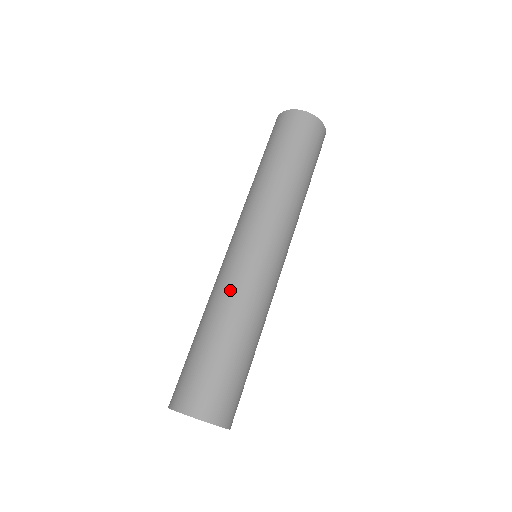
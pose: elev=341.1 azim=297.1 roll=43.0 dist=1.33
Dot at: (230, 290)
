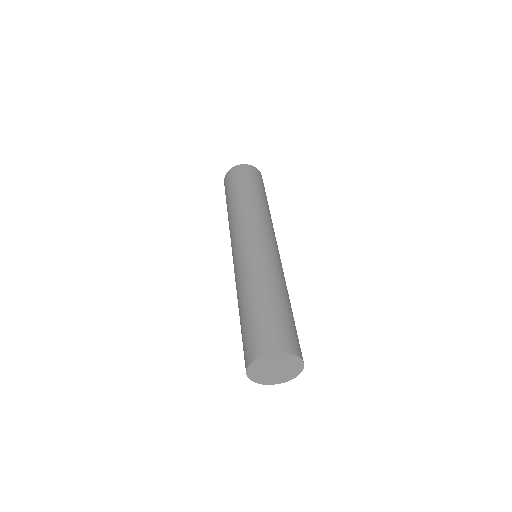
Dot at: (271, 268)
